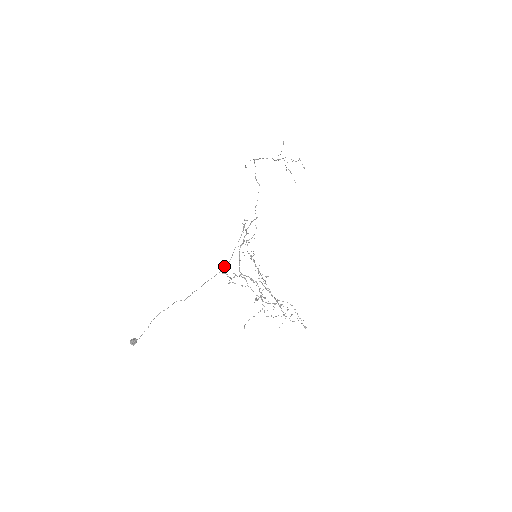
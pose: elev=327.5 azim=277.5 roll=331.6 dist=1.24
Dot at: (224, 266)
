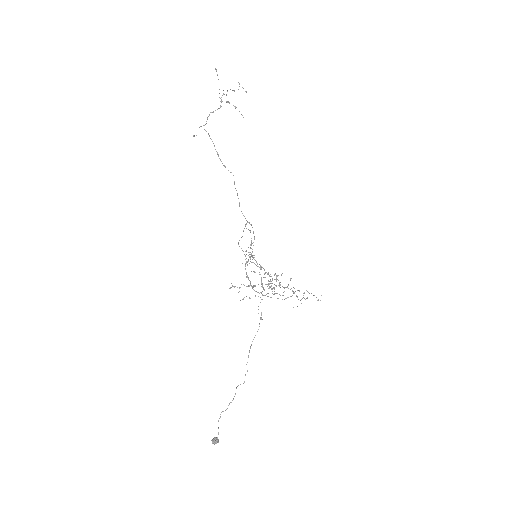
Dot at: occluded
